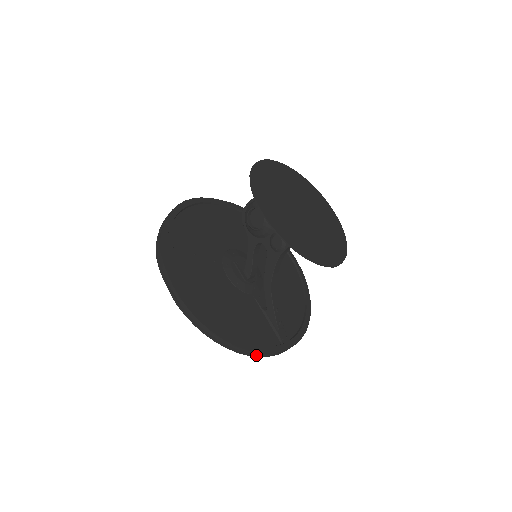
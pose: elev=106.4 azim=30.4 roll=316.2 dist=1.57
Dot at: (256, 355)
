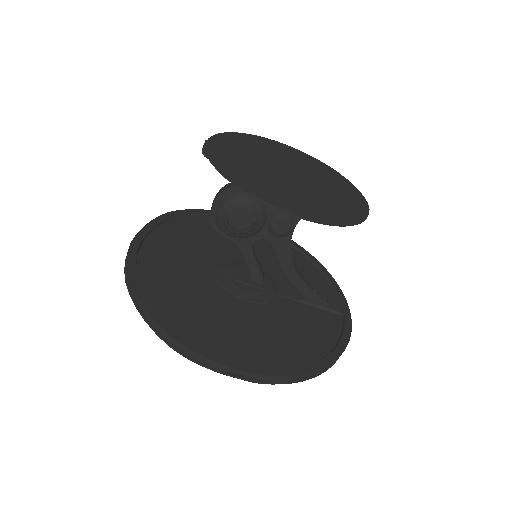
Dot at: occluded
